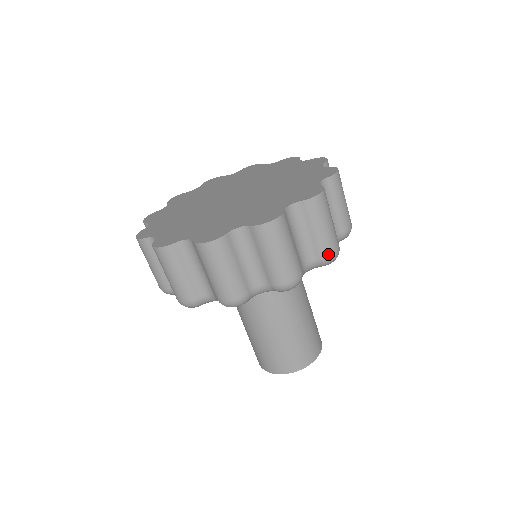
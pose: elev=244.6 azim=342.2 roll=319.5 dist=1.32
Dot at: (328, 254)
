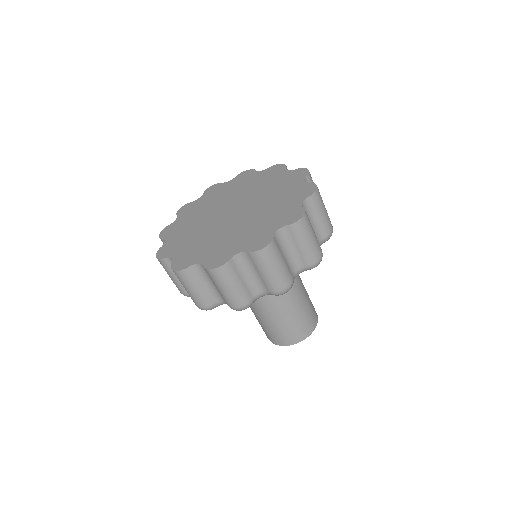
Dot at: (313, 261)
